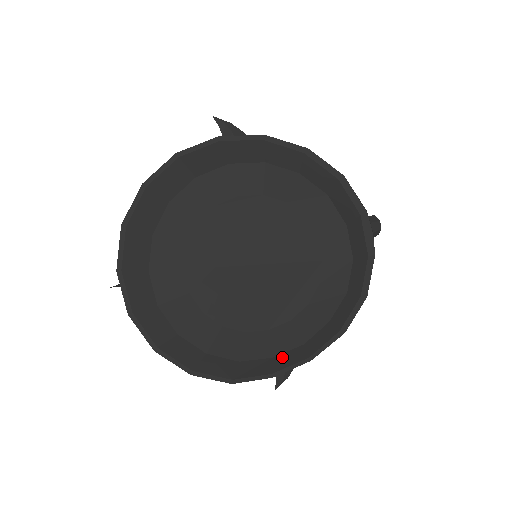
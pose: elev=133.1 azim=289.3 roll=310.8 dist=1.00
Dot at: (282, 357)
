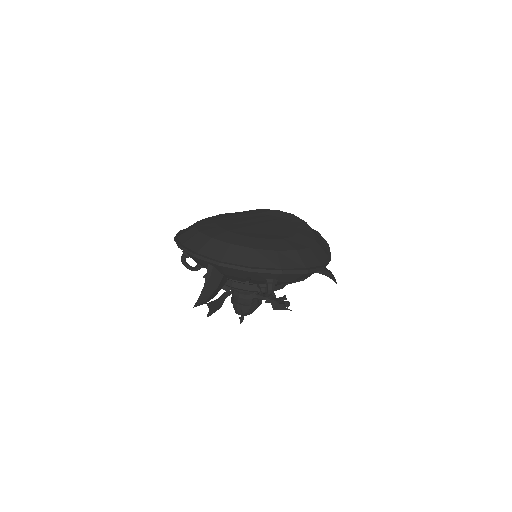
Dot at: (314, 250)
